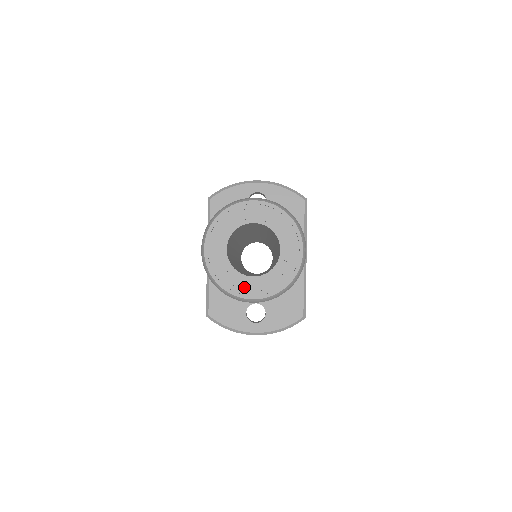
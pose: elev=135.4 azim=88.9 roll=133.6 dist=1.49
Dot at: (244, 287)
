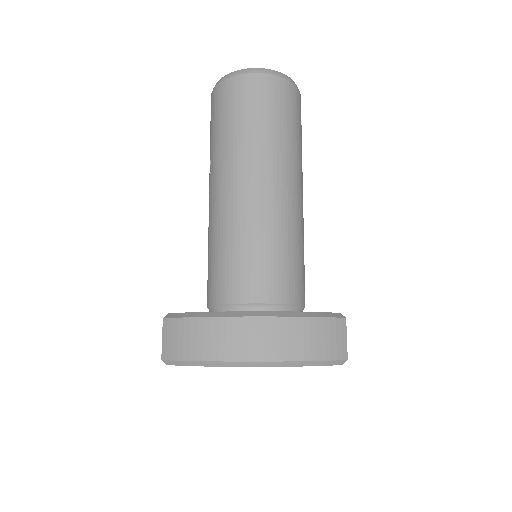
Dot at: occluded
